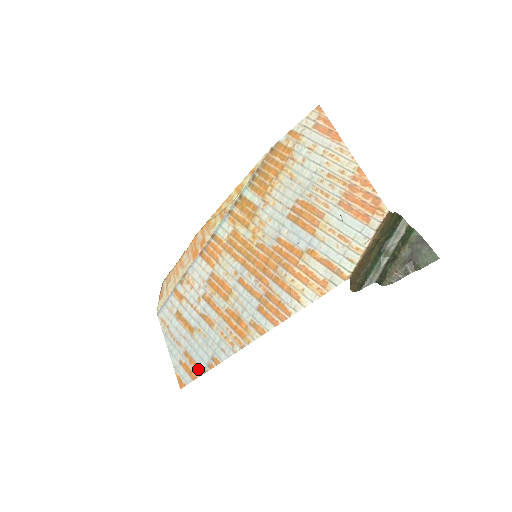
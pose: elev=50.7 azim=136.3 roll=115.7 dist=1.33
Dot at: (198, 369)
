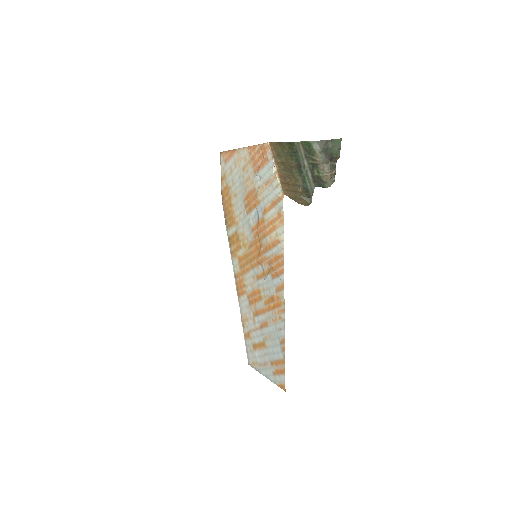
Dot at: (281, 362)
